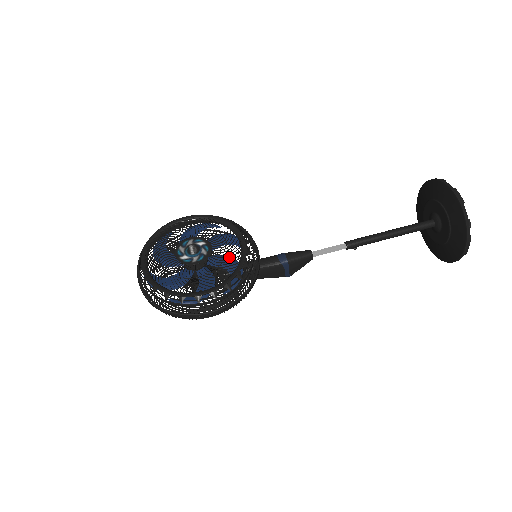
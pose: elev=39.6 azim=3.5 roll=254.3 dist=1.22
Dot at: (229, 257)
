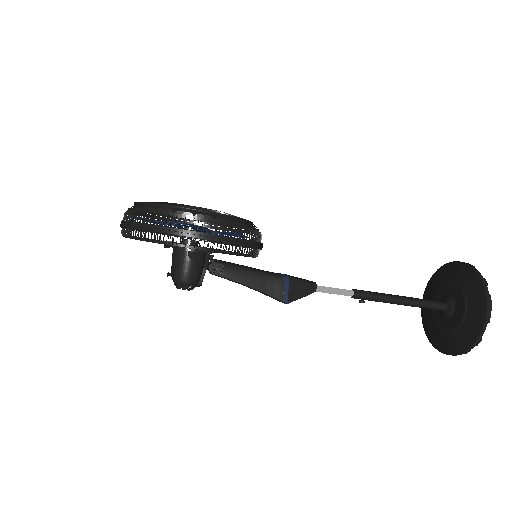
Dot at: occluded
